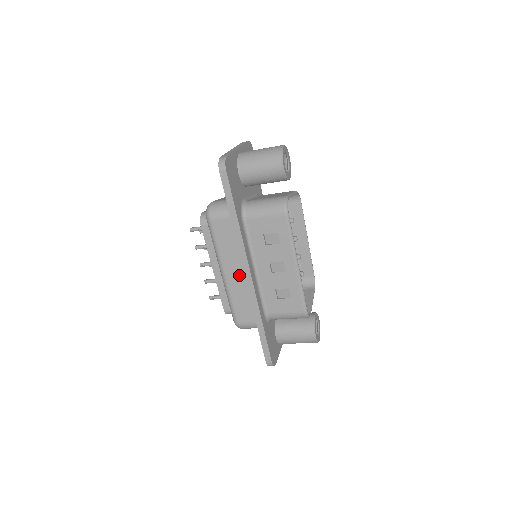
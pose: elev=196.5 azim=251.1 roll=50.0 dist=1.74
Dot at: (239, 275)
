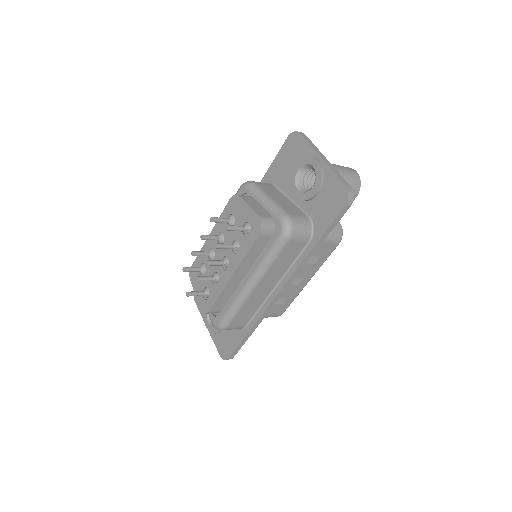
Dot at: (267, 289)
